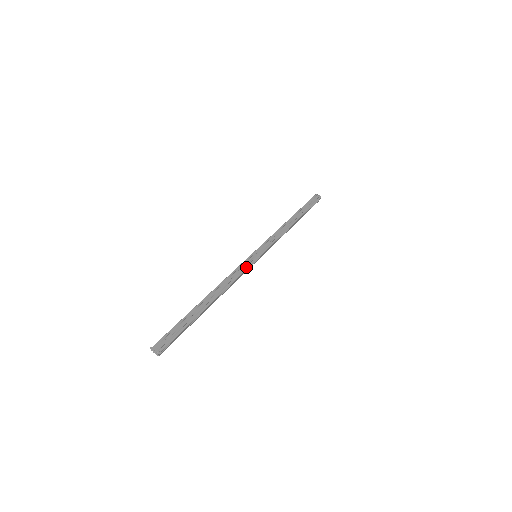
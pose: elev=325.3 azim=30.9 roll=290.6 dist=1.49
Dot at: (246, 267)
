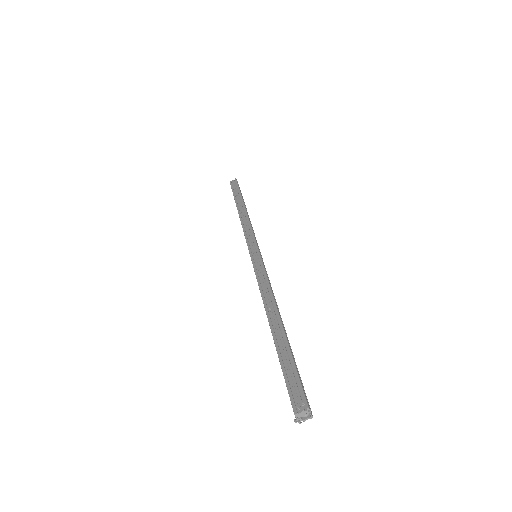
Dot at: (262, 268)
